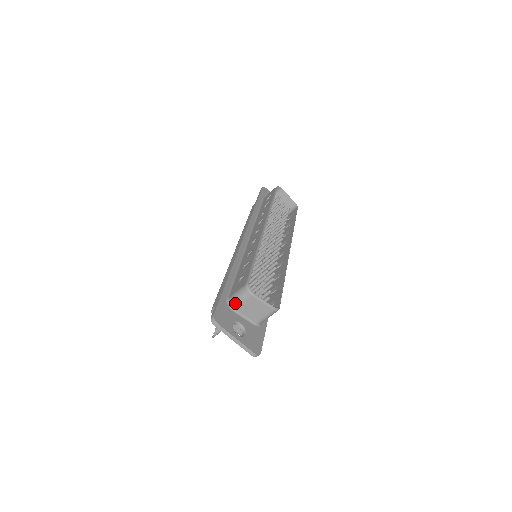
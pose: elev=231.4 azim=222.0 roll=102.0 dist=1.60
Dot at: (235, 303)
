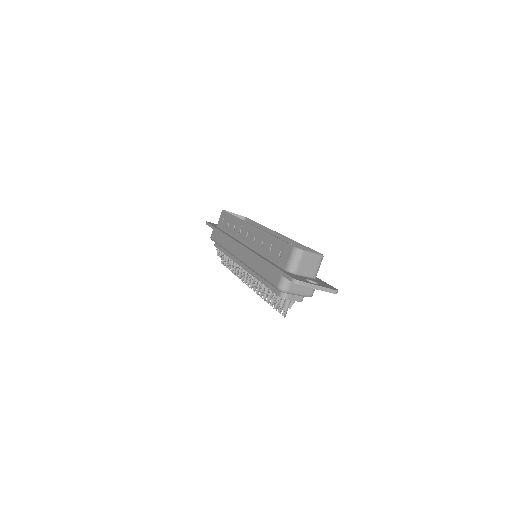
Dot at: (294, 267)
